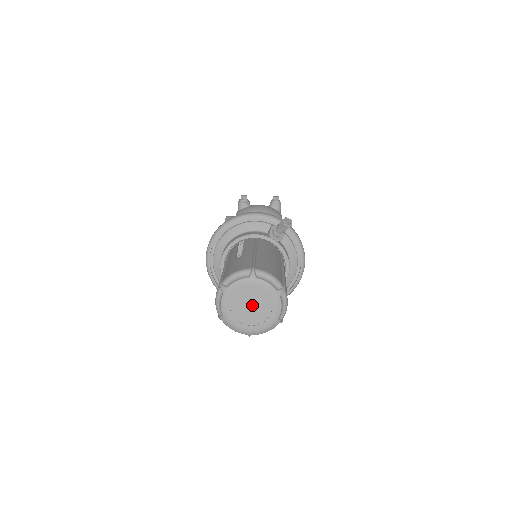
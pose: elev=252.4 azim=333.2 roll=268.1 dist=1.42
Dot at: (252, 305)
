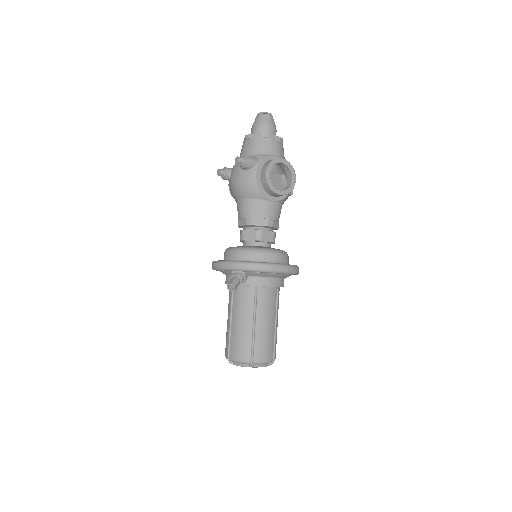
Dot at: occluded
